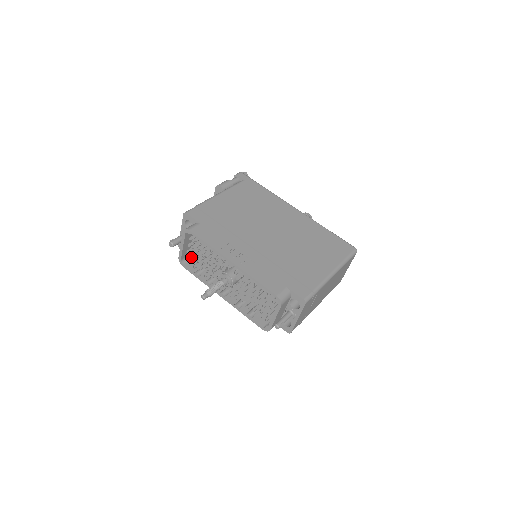
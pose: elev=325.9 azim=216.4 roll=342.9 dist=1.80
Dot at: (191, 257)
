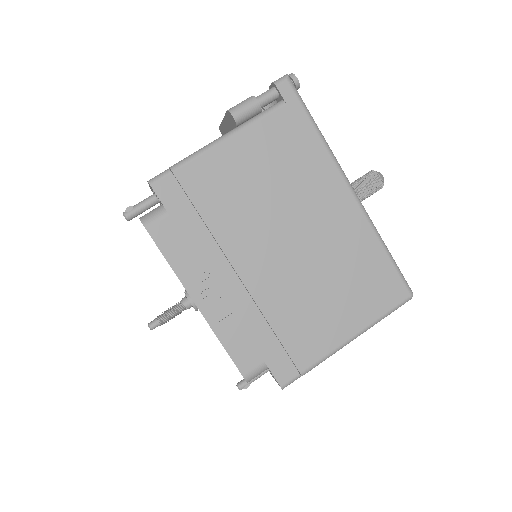
Dot at: occluded
